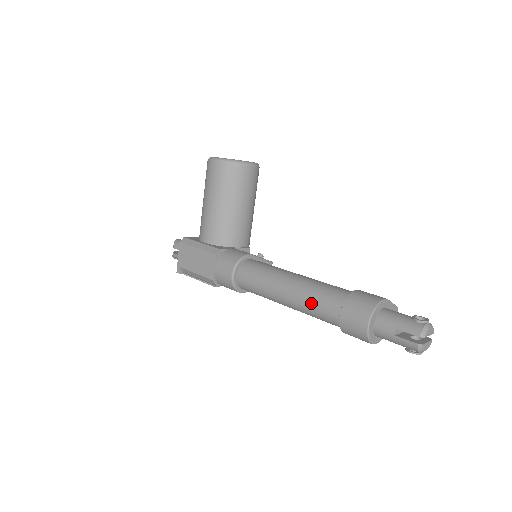
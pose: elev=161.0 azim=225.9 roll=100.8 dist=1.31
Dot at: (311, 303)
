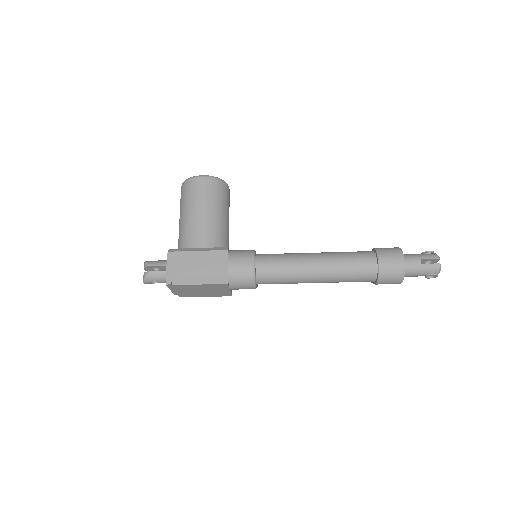
Dot at: (347, 262)
